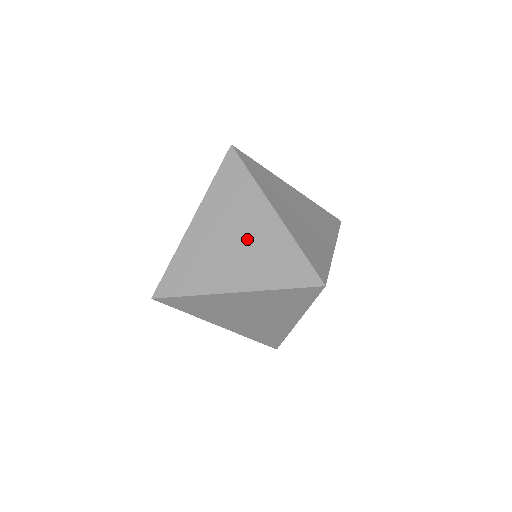
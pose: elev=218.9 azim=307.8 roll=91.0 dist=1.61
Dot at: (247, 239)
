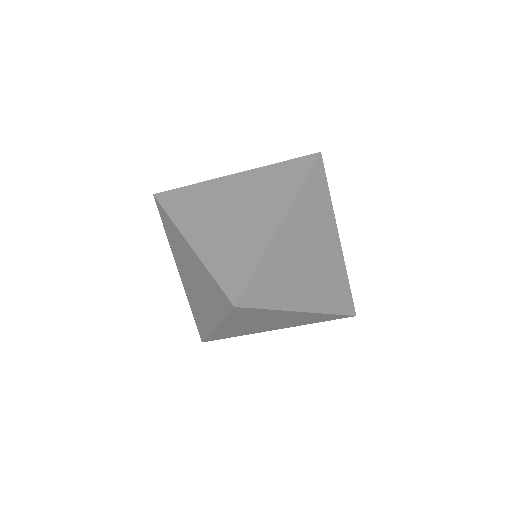
Dot at: (242, 220)
